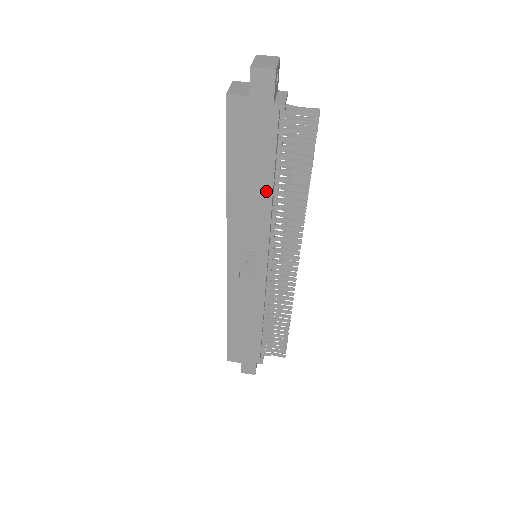
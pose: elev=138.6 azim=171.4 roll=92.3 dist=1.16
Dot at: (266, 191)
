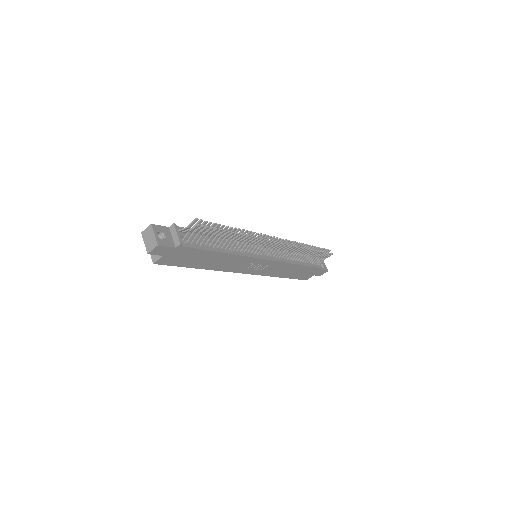
Dot at: (221, 255)
